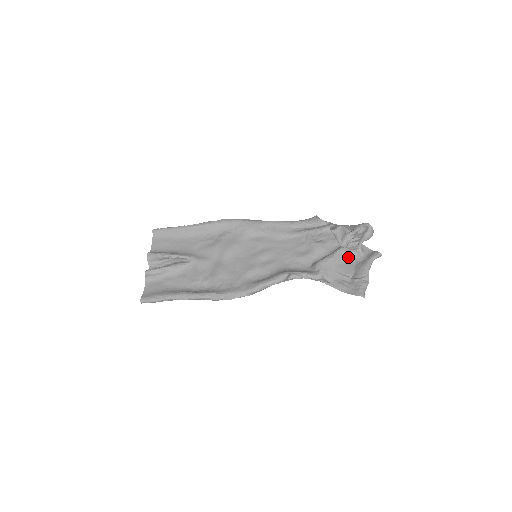
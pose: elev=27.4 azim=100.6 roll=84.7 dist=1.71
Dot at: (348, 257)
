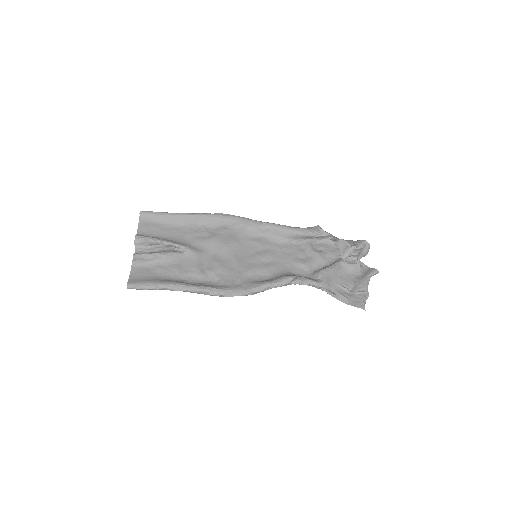
Dot at: (347, 270)
